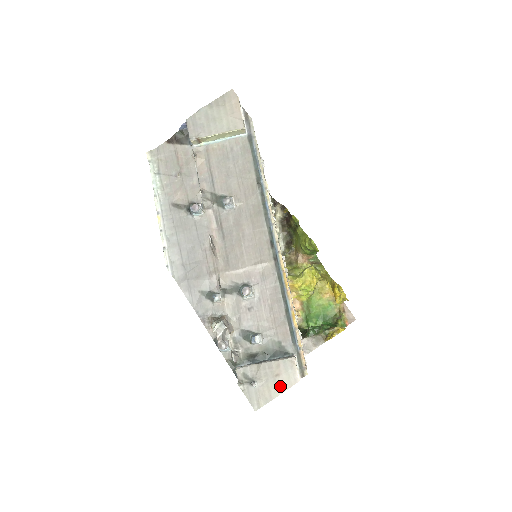
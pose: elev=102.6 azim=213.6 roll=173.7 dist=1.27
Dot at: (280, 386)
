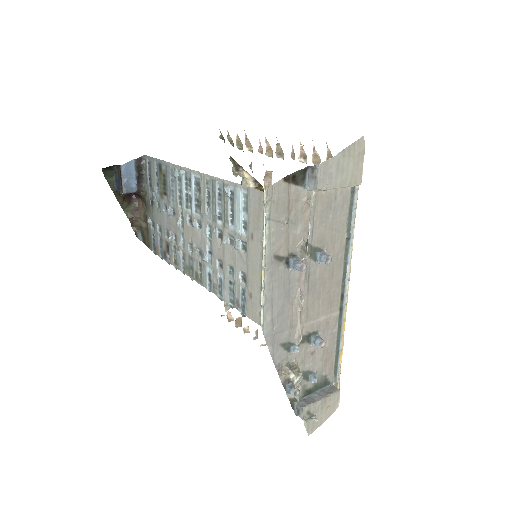
Dot at: (328, 414)
